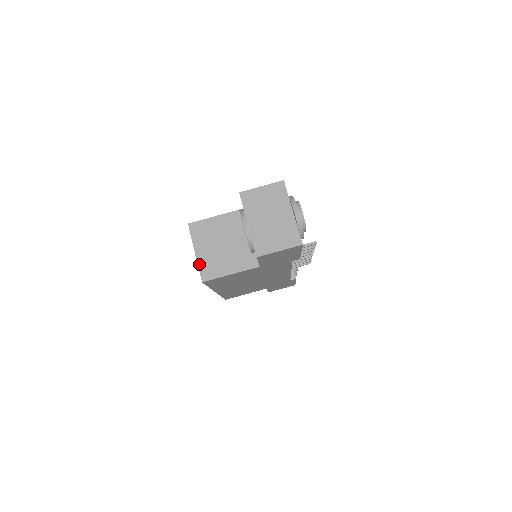
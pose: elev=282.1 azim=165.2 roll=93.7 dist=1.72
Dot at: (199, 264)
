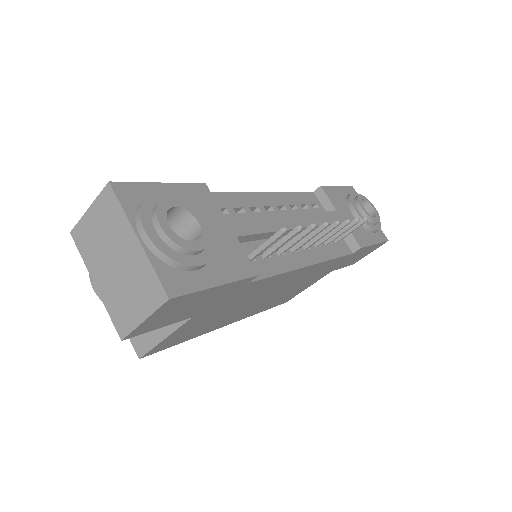
Dot at: occluded
